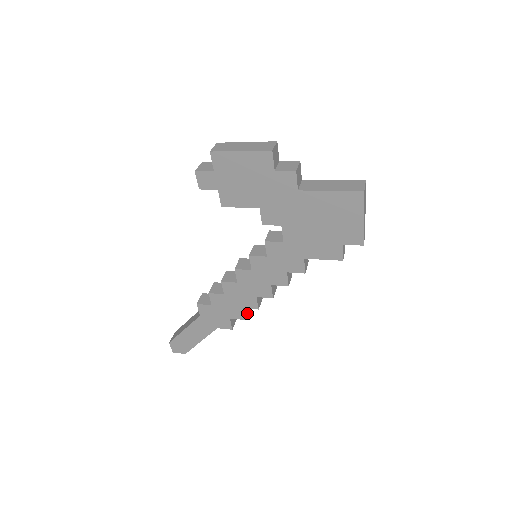
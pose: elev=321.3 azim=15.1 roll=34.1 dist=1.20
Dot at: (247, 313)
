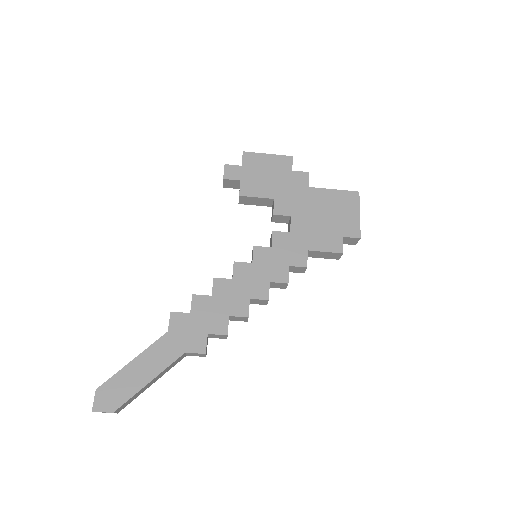
Dot at: (227, 336)
